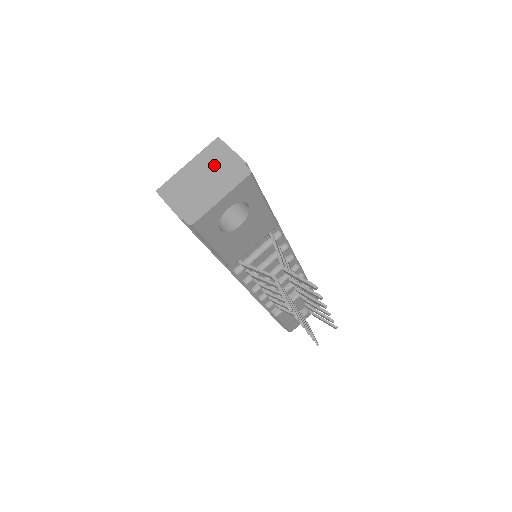
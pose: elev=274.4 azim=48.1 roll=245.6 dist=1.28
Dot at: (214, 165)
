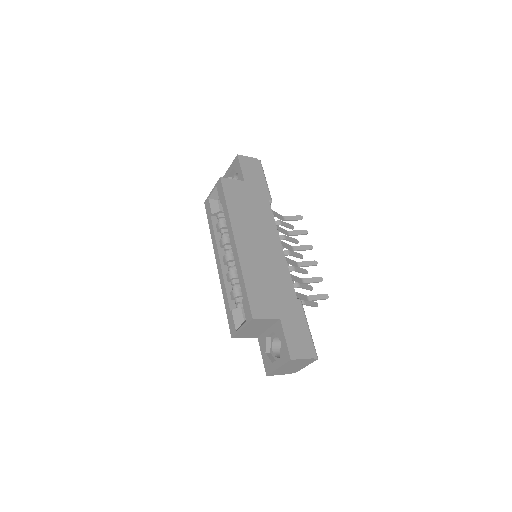
Dot at: (295, 364)
